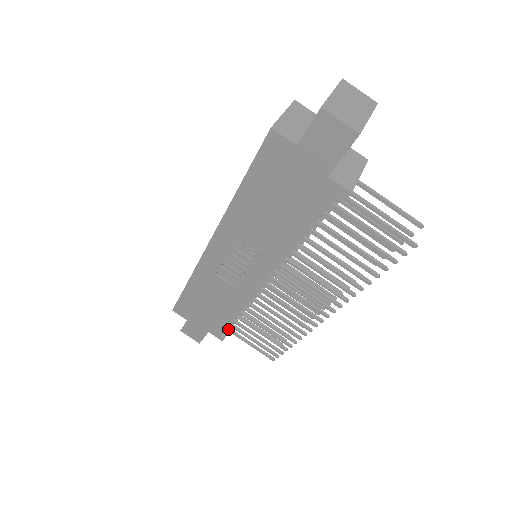
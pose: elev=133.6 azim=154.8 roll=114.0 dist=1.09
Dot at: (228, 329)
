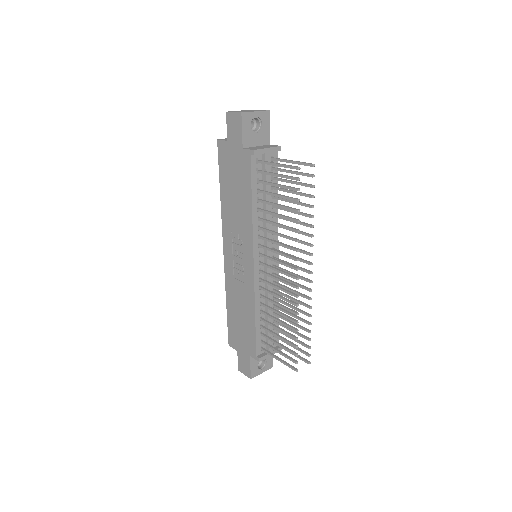
Dot at: (262, 349)
